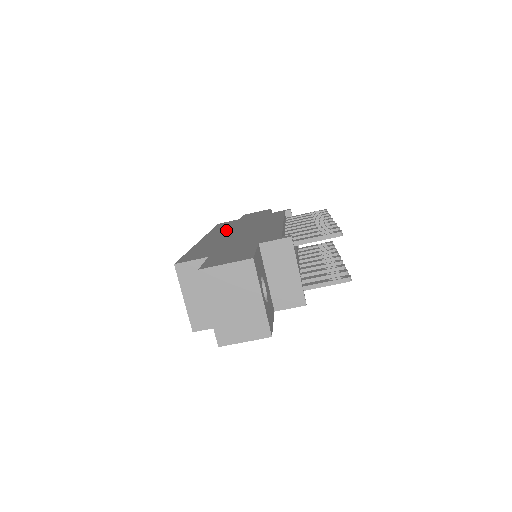
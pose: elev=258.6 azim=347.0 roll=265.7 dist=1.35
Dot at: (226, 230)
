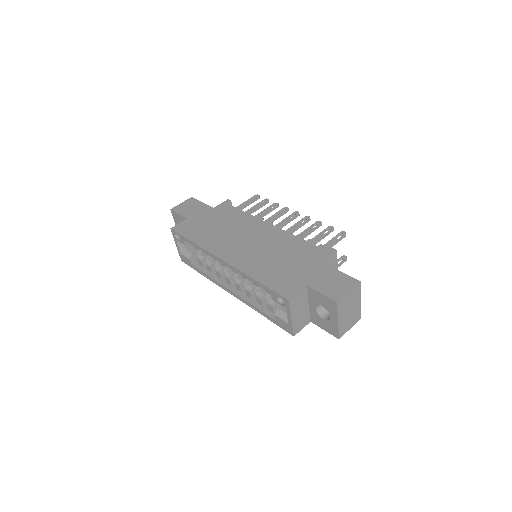
Dot at: (222, 242)
